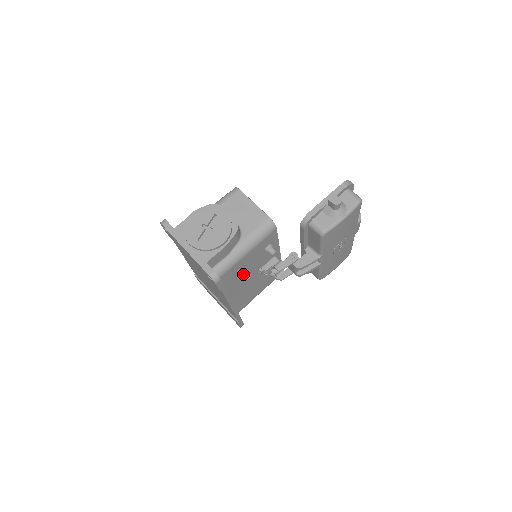
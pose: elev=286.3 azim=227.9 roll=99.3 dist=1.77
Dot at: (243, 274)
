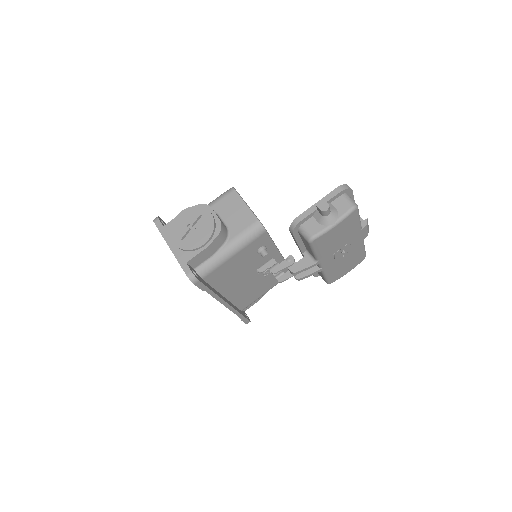
Dot at: (236, 274)
